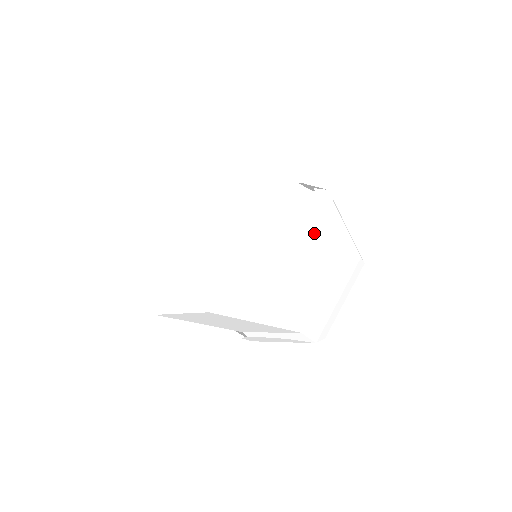
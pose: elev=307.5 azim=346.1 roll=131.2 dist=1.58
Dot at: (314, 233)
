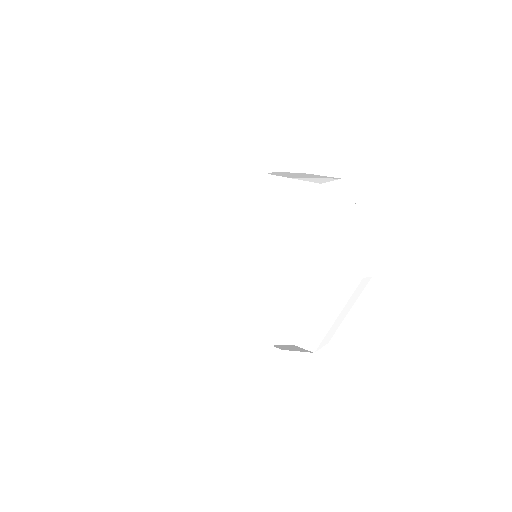
Dot at: (303, 258)
